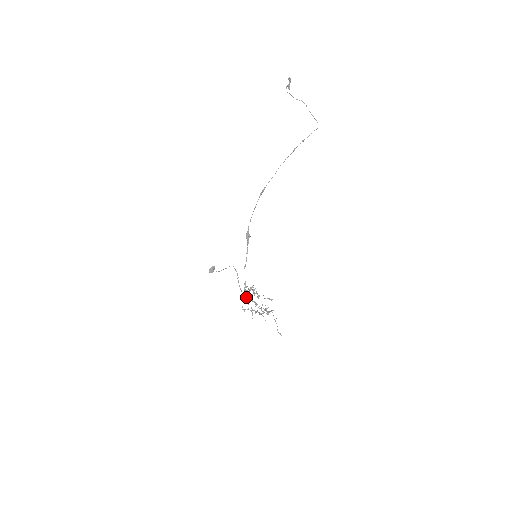
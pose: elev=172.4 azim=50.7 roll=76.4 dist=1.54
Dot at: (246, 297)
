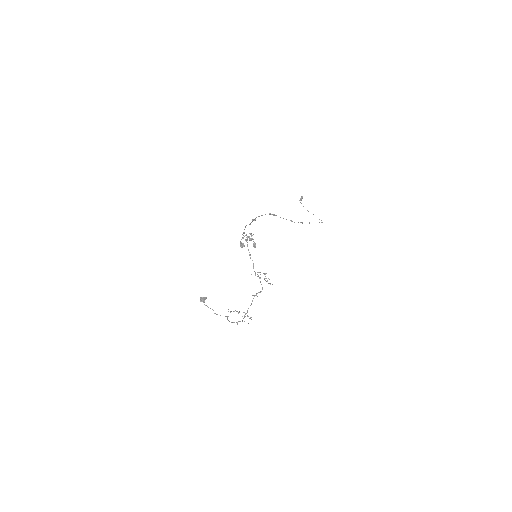
Dot at: (241, 243)
